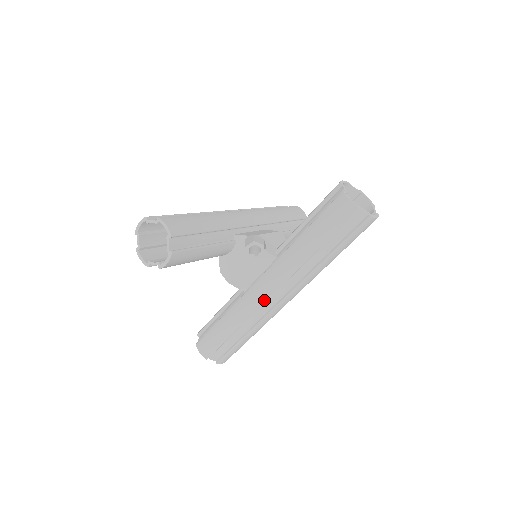
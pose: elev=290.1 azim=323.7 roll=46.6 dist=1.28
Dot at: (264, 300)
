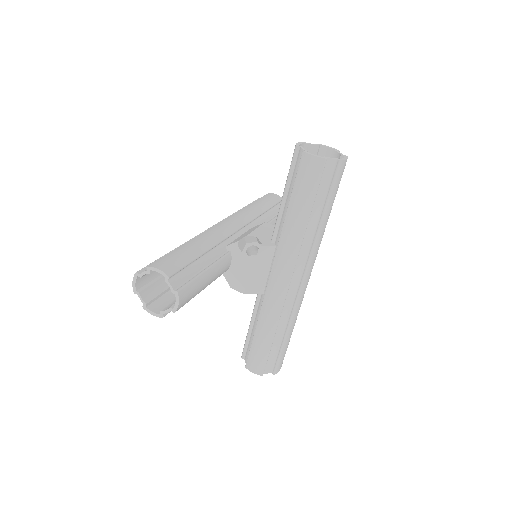
Dot at: (285, 291)
